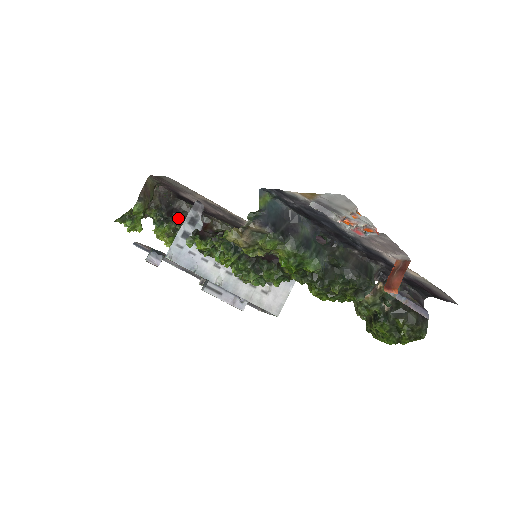
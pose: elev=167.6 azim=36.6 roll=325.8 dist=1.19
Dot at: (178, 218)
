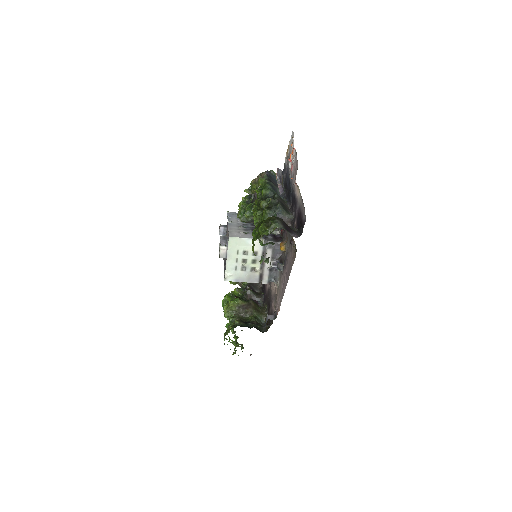
Dot at: occluded
